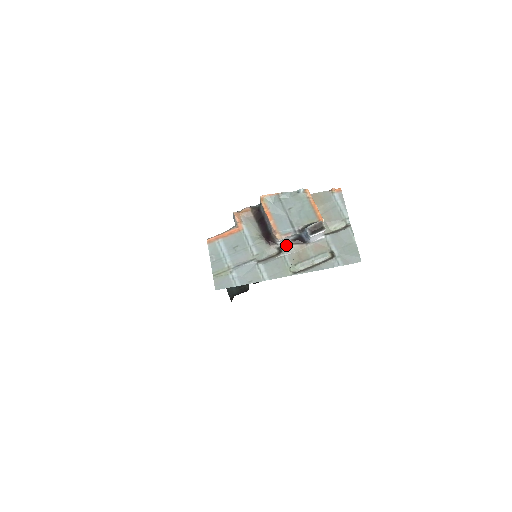
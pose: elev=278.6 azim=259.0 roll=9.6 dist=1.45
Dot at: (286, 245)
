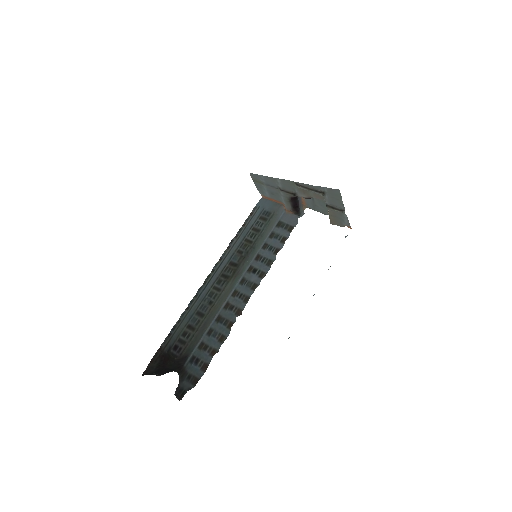
Dot at: occluded
